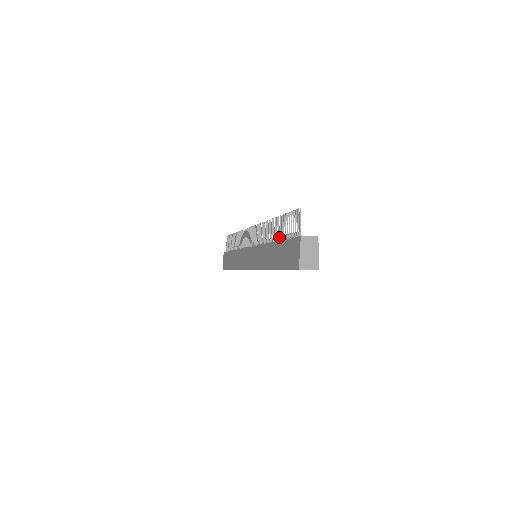
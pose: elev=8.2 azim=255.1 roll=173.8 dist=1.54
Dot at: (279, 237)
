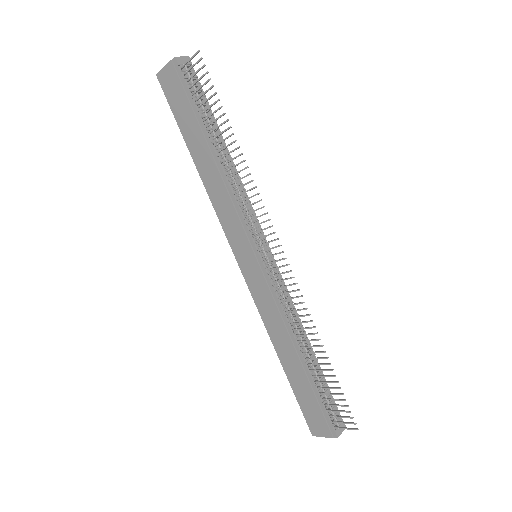
Dot at: (313, 372)
